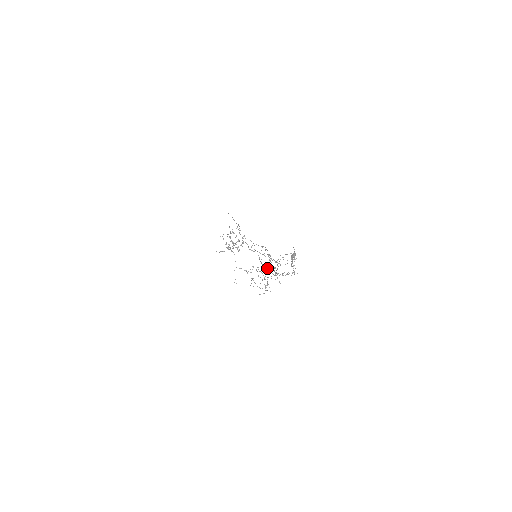
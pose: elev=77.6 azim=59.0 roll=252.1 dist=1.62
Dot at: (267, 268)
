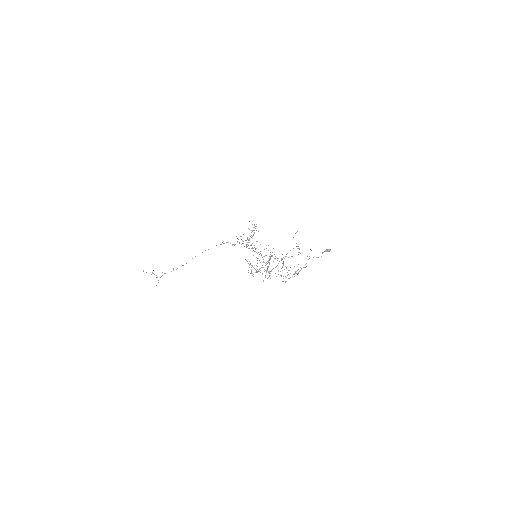
Dot at: occluded
